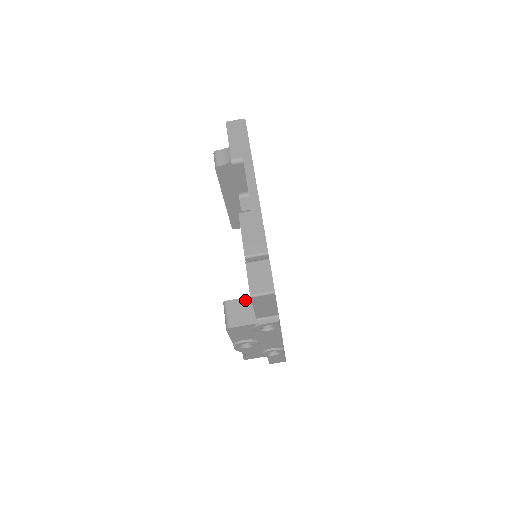
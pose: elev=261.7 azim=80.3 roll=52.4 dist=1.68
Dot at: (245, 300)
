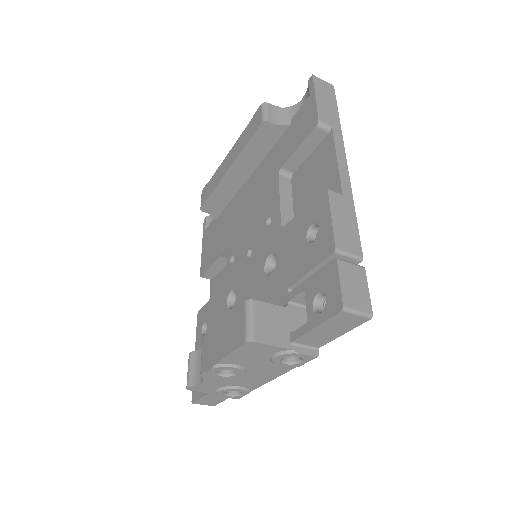
Dot at: (278, 309)
